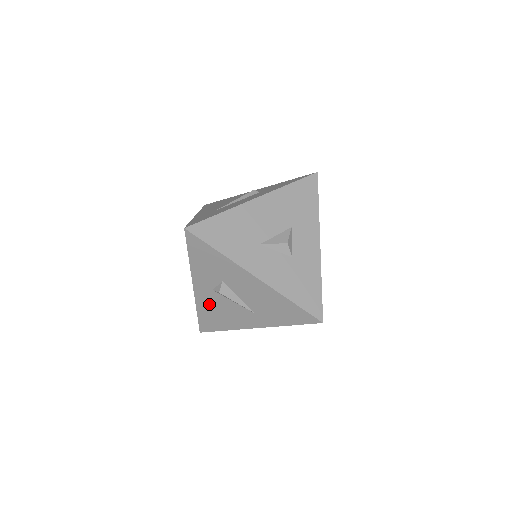
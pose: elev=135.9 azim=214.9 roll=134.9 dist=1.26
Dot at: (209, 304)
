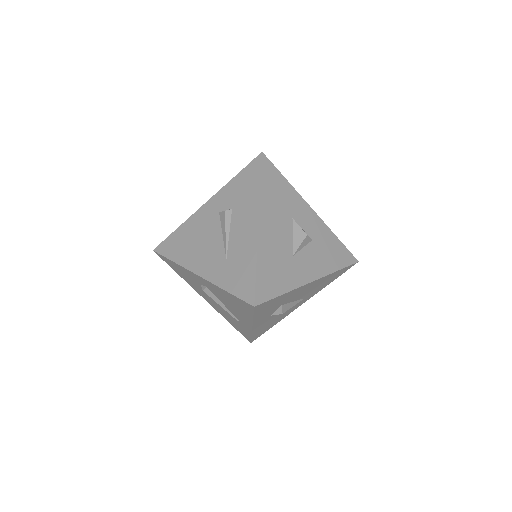
Dot at: (265, 324)
